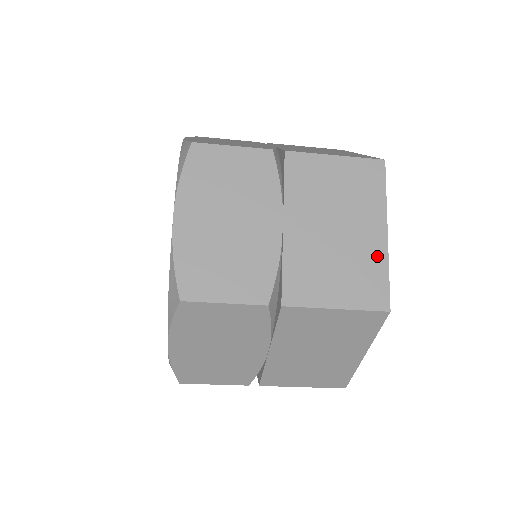
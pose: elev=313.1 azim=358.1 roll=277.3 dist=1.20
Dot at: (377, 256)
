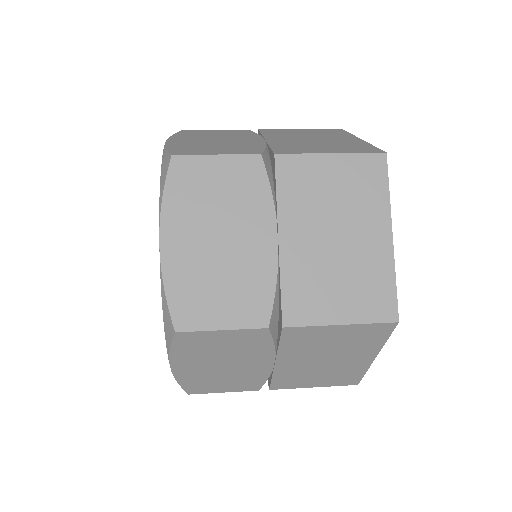
Dot at: (357, 143)
